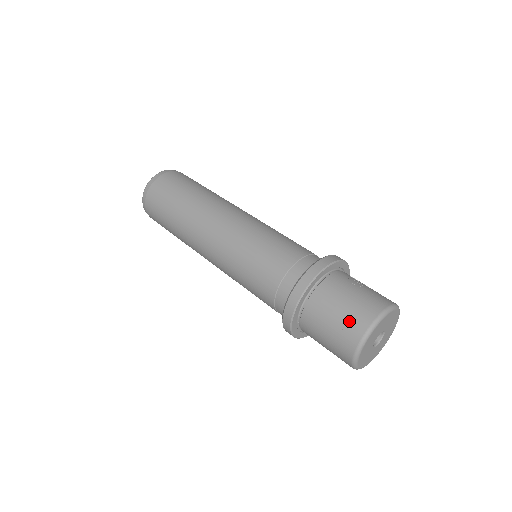
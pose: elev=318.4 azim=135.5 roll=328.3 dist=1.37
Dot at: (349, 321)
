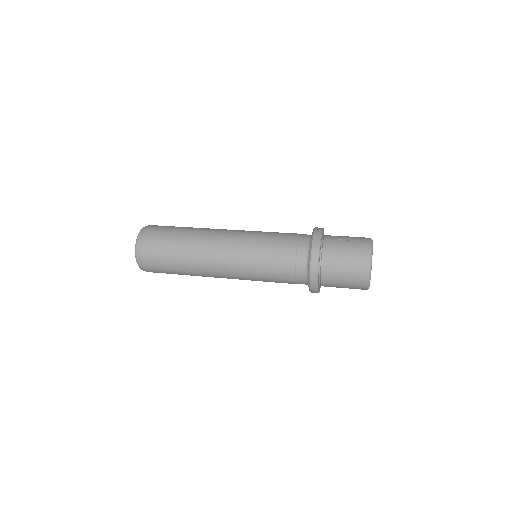
Dot at: (355, 272)
